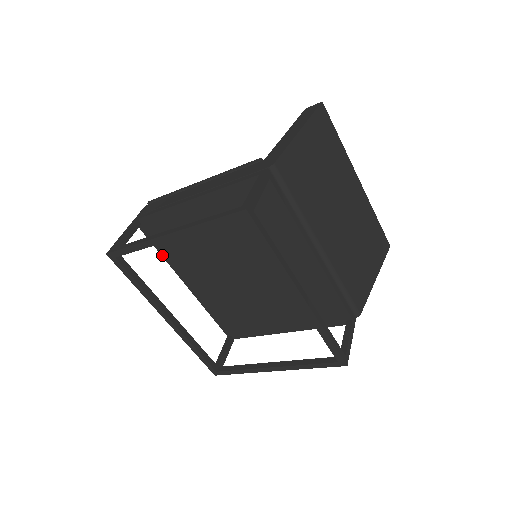
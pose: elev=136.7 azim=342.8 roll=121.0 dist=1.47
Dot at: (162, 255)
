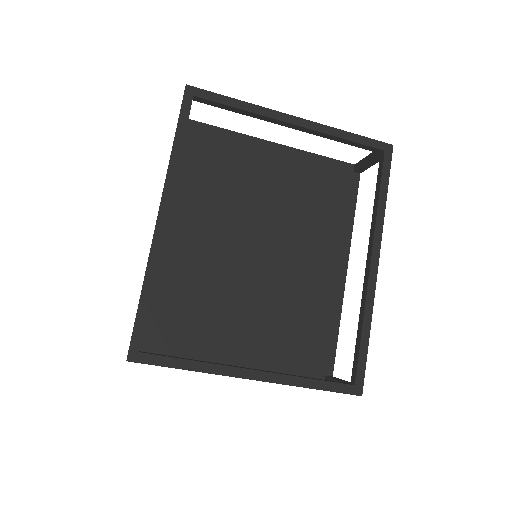
Dot at: occluded
